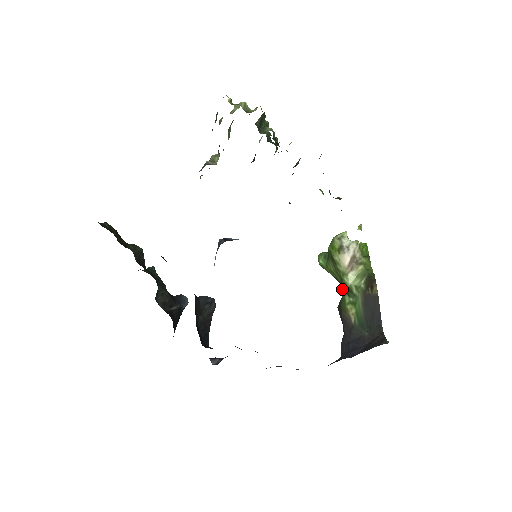
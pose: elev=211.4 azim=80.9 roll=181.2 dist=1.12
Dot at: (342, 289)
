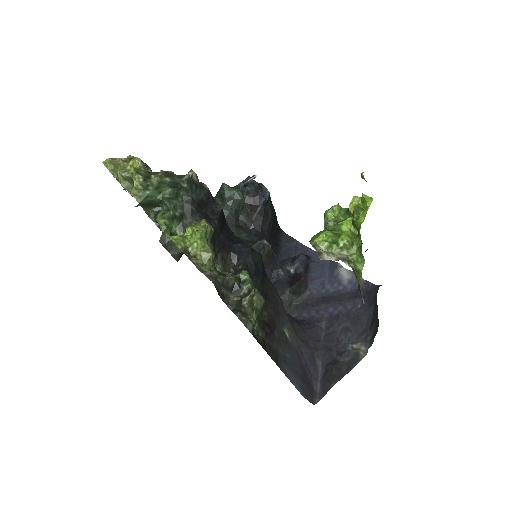
Dot at: occluded
